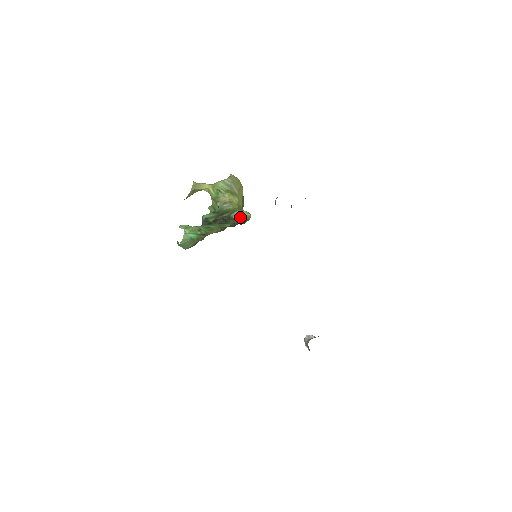
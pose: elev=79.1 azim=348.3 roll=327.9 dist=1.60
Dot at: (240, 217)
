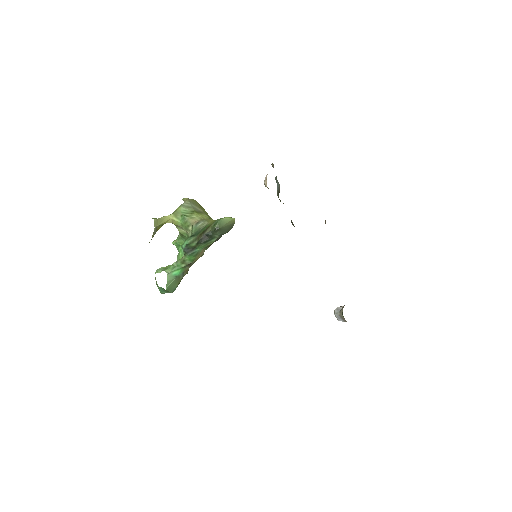
Dot at: (225, 225)
